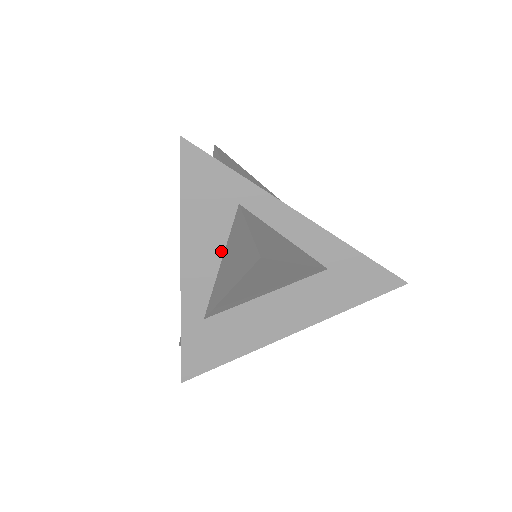
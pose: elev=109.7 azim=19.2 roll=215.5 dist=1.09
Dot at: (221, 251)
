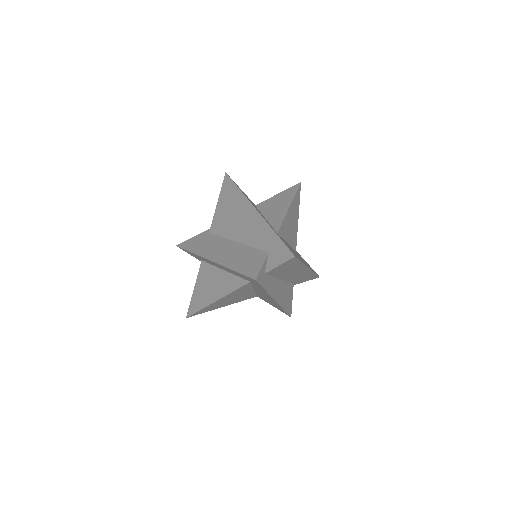
Dot at: (262, 214)
